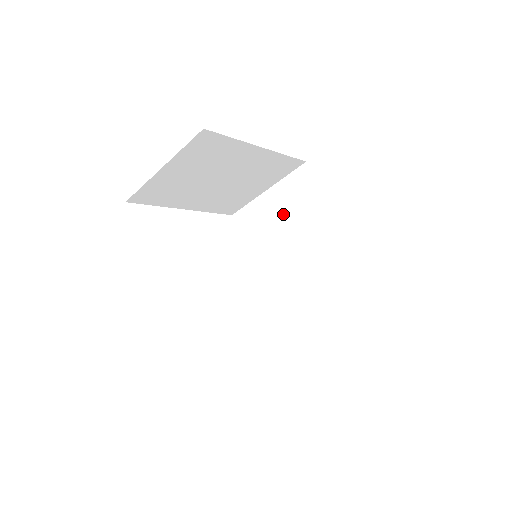
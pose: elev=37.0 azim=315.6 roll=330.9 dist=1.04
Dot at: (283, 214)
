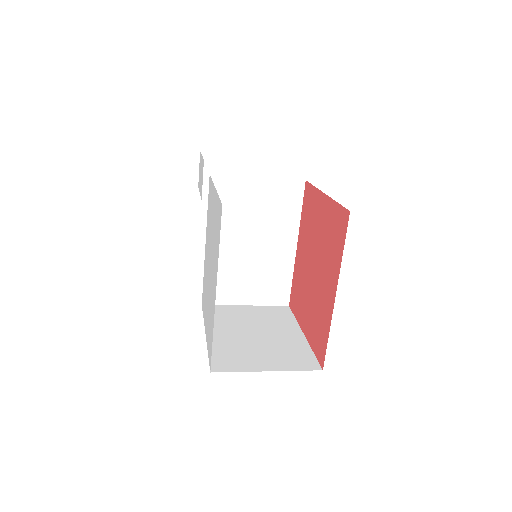
Dot at: (263, 207)
